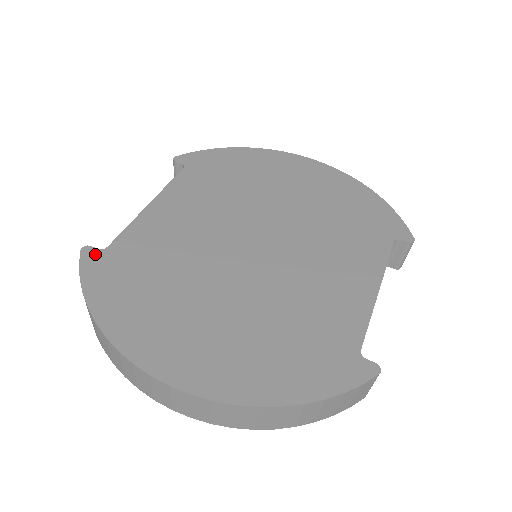
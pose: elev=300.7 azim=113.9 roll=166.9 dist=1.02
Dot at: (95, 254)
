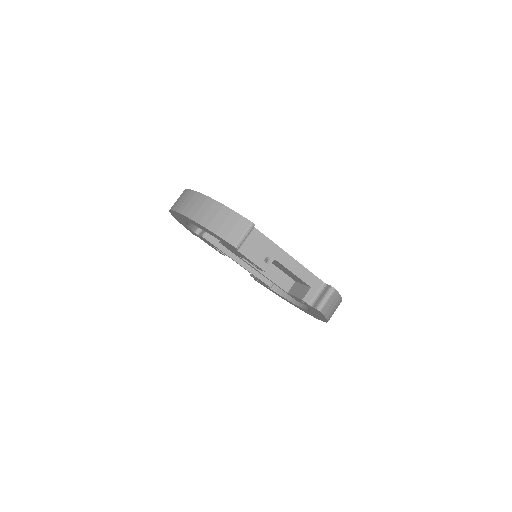
Dot at: occluded
